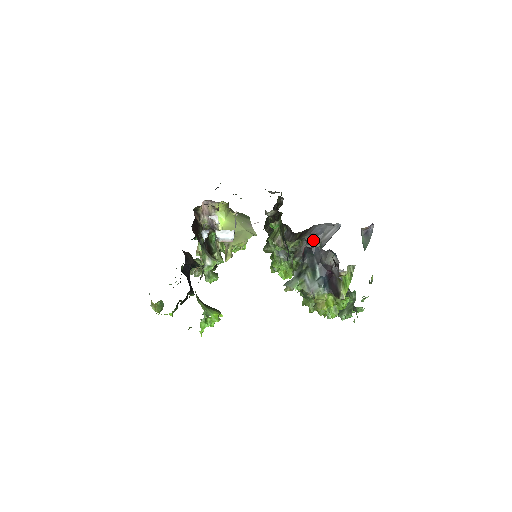
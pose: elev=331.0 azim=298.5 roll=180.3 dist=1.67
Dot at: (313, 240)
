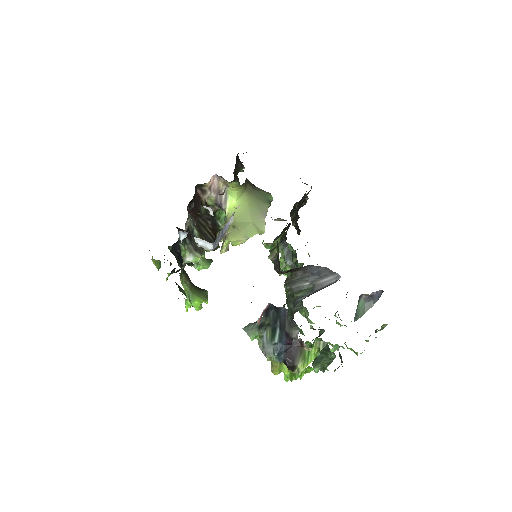
Dot at: (307, 278)
